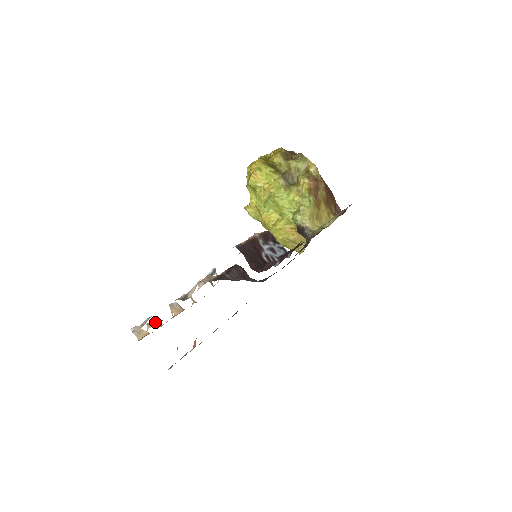
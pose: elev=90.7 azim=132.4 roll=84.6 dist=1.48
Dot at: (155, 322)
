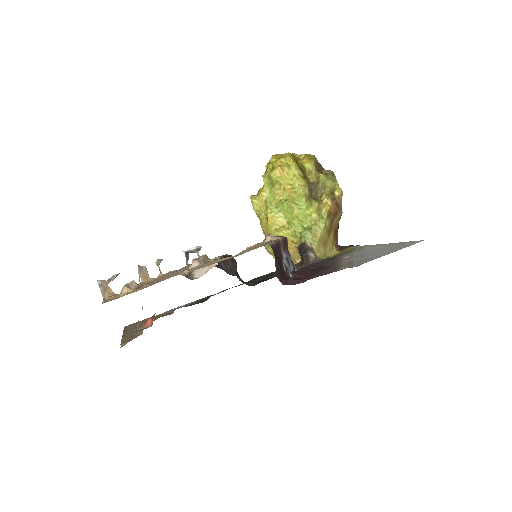
Dot at: (133, 286)
